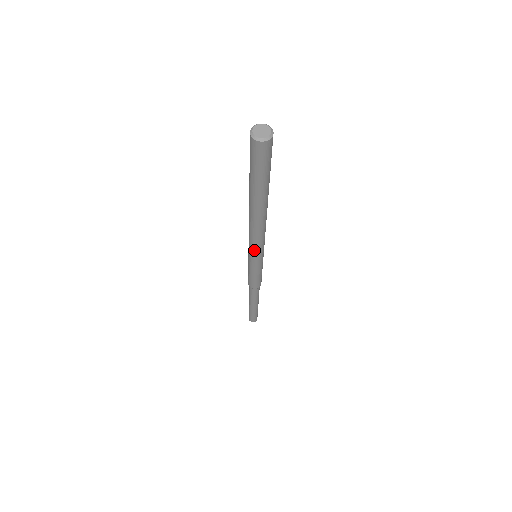
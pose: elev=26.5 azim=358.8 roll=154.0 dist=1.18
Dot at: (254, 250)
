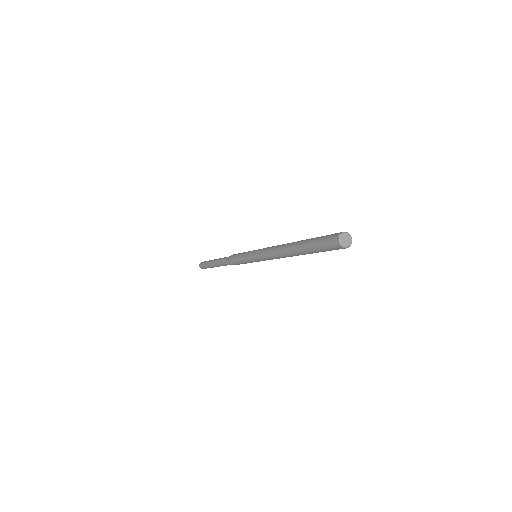
Dot at: occluded
